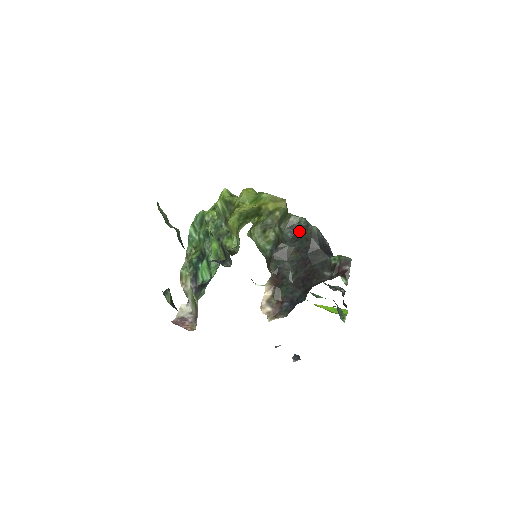
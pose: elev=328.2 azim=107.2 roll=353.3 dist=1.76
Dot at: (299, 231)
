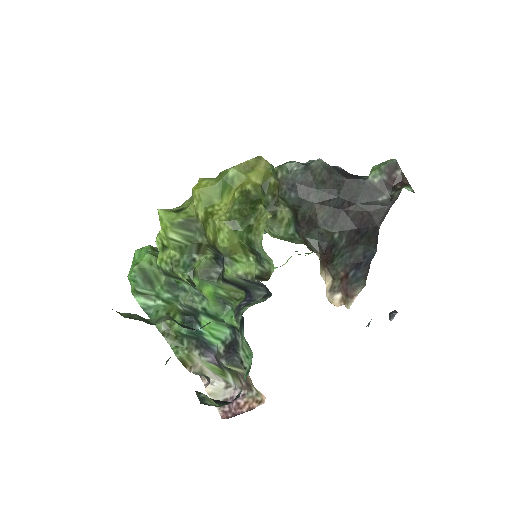
Dot at: (302, 181)
